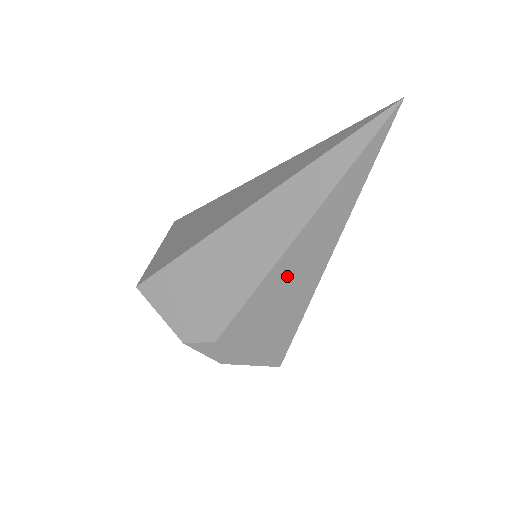
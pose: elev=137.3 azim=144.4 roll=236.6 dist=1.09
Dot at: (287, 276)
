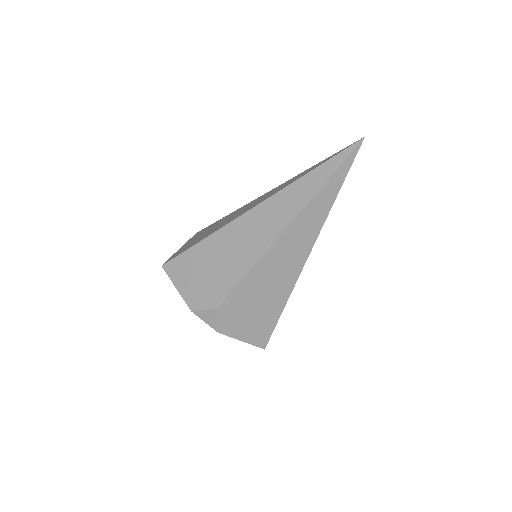
Dot at: (276, 261)
